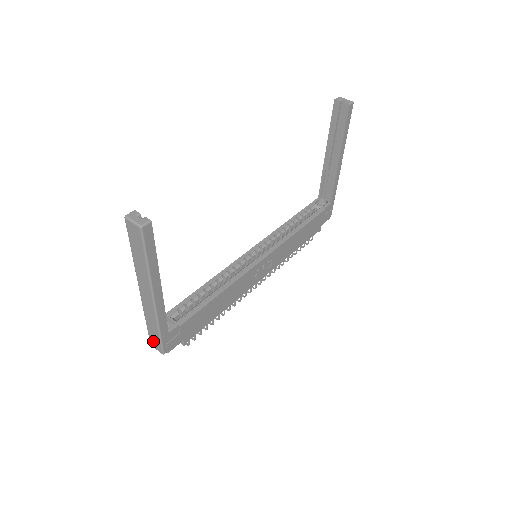
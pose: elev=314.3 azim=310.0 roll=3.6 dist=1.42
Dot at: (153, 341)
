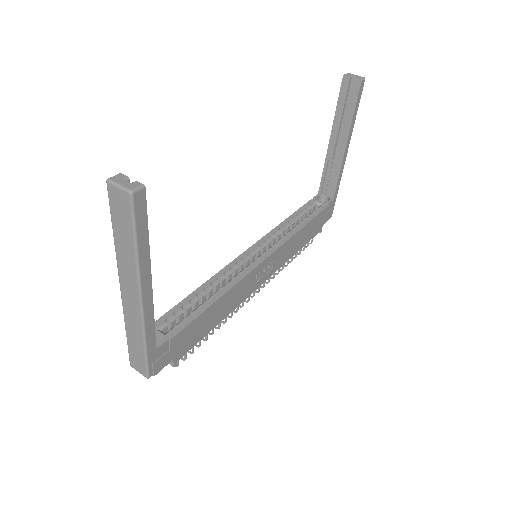
Dot at: (135, 361)
